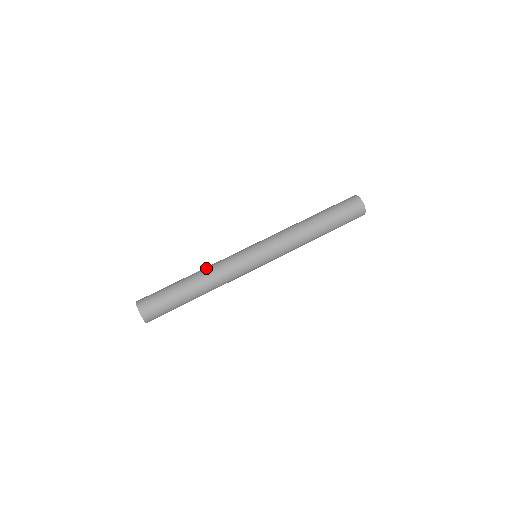
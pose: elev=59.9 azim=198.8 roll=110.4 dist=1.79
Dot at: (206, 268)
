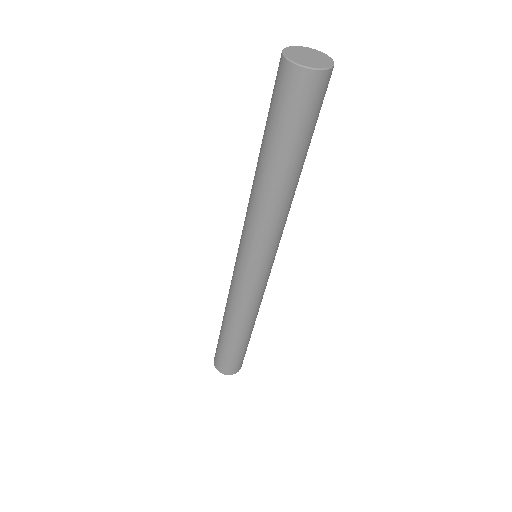
Dot at: occluded
